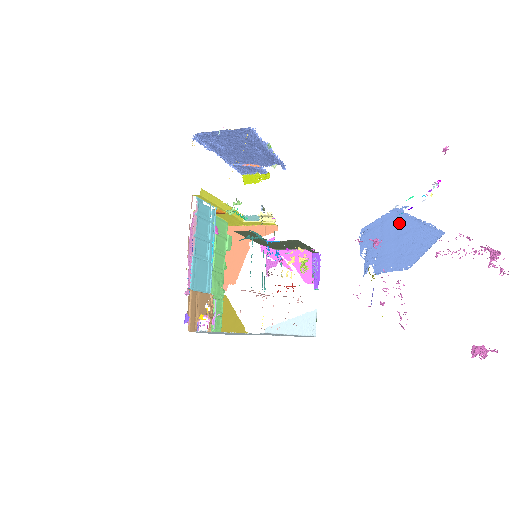
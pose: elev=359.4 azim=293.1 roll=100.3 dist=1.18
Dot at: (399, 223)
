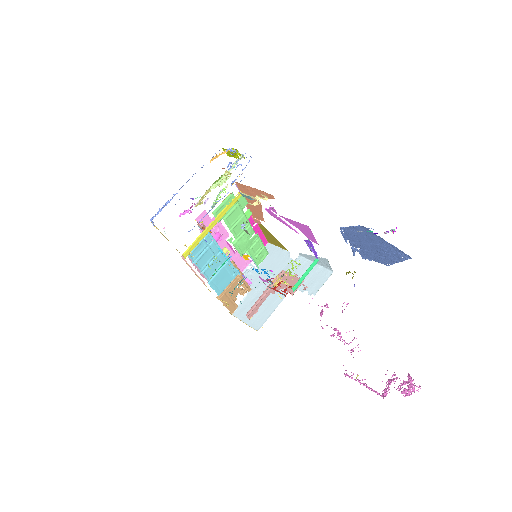
Dot at: (370, 236)
